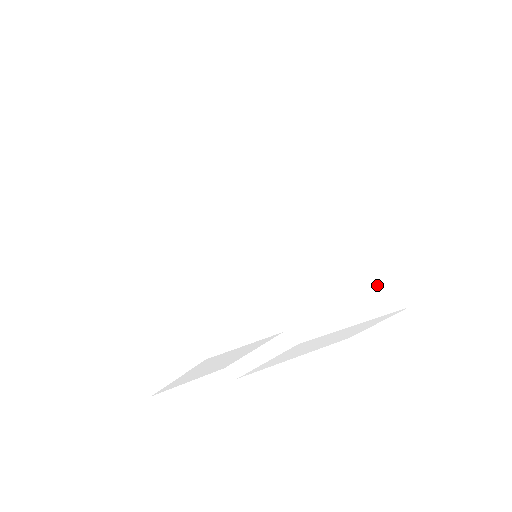
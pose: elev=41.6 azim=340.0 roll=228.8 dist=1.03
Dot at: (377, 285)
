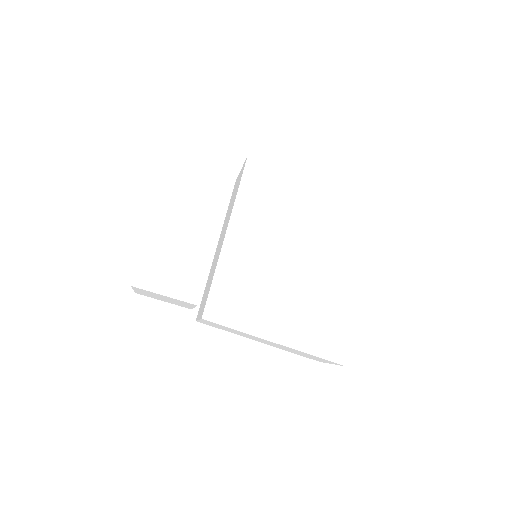
Dot at: (325, 331)
